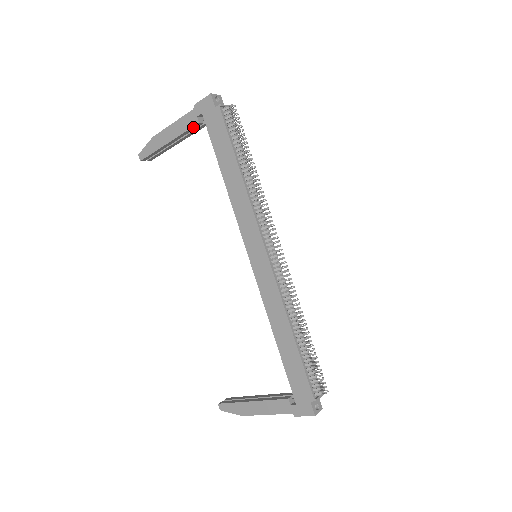
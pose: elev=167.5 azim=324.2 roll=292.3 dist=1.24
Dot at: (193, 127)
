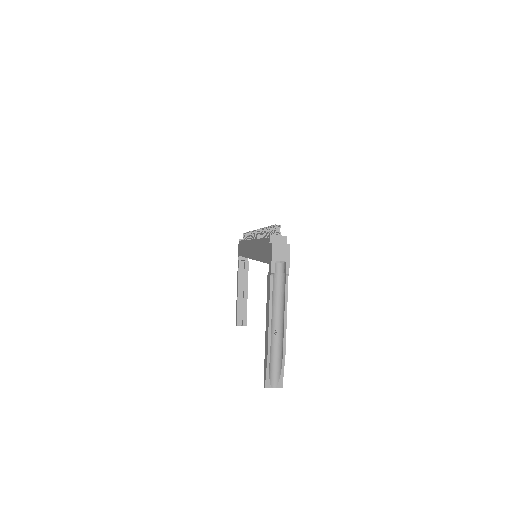
Dot at: (239, 267)
